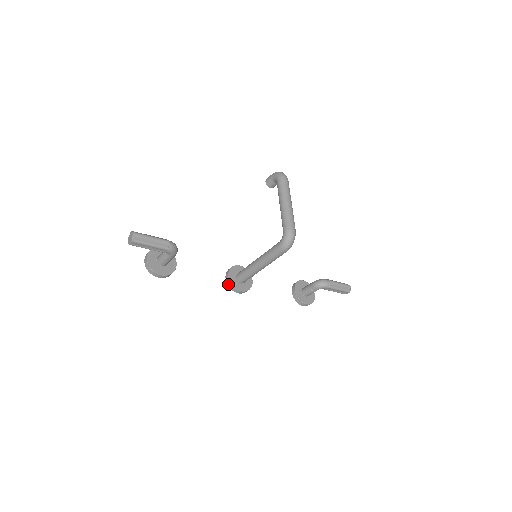
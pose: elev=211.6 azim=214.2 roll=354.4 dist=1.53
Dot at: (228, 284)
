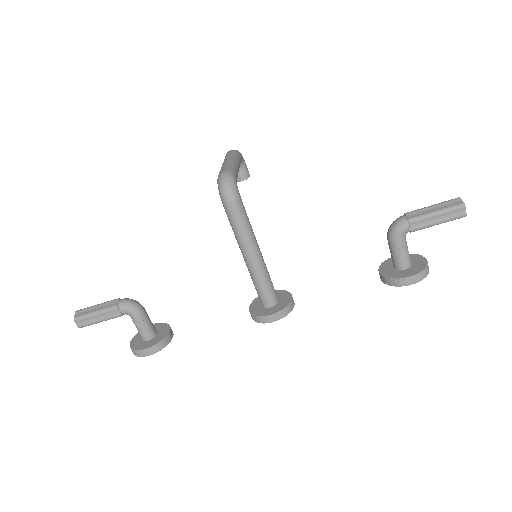
Dot at: (253, 319)
